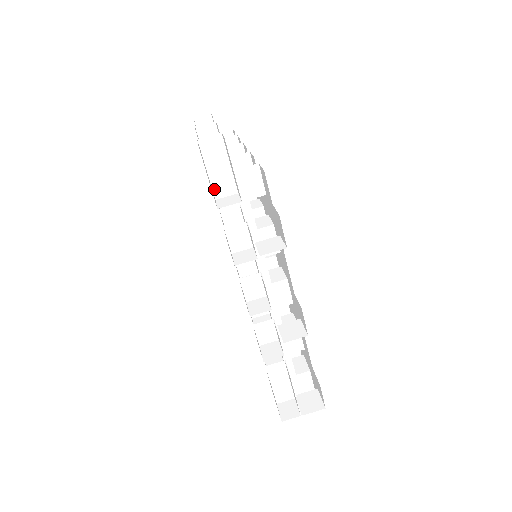
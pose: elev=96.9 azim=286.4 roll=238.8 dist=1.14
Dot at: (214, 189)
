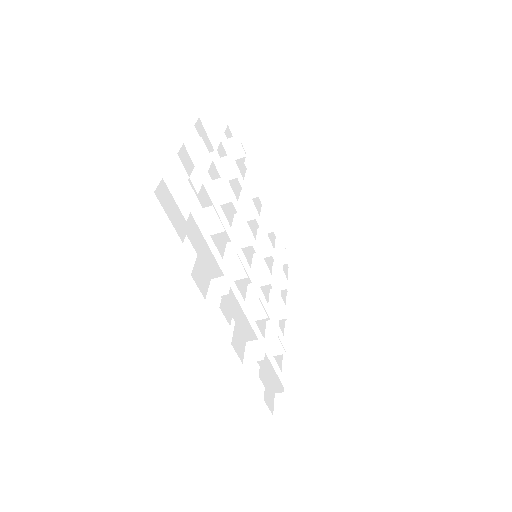
Dot at: (186, 218)
